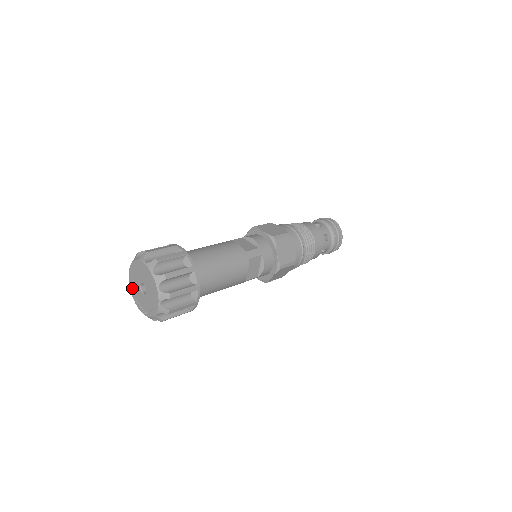
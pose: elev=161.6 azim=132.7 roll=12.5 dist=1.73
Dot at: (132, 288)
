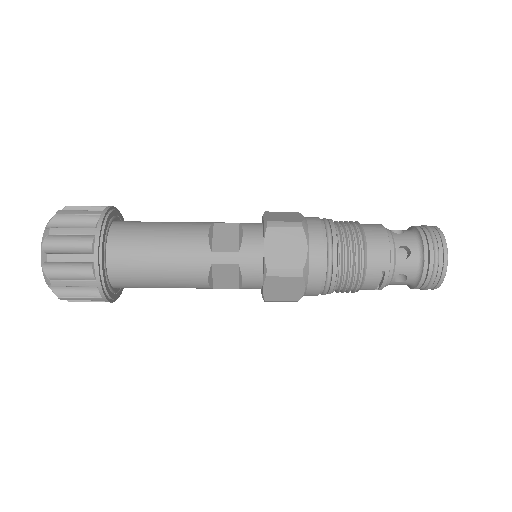
Dot at: occluded
